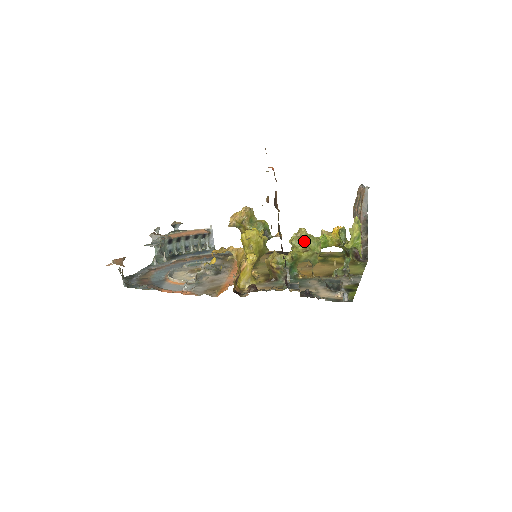
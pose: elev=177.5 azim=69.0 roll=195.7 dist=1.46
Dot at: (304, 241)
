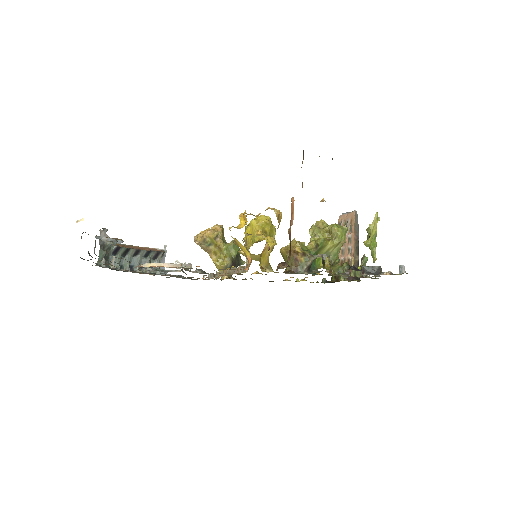
Dot at: (327, 230)
